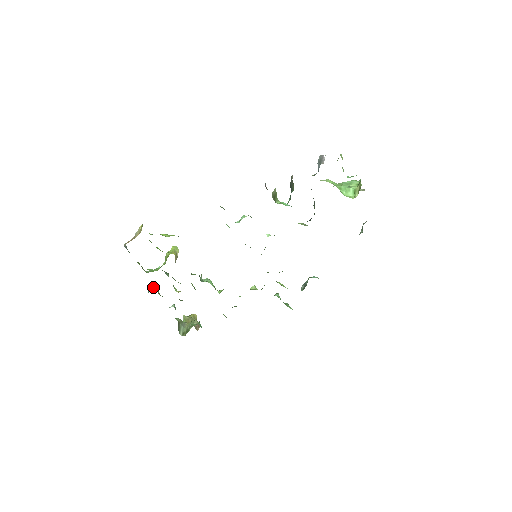
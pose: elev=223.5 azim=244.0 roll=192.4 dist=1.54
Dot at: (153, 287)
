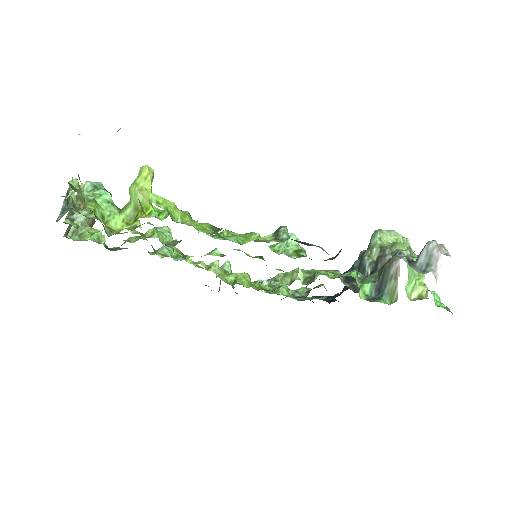
Dot at: occluded
